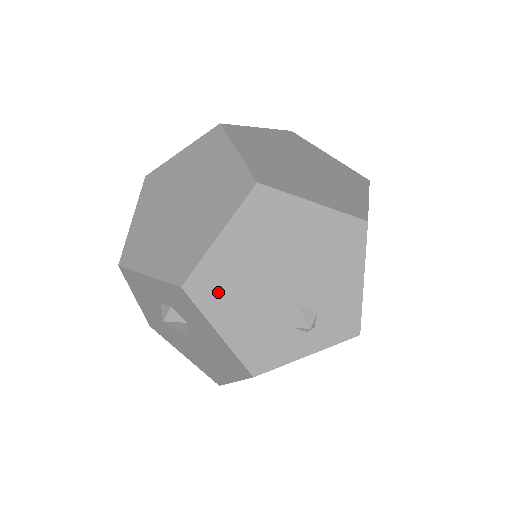
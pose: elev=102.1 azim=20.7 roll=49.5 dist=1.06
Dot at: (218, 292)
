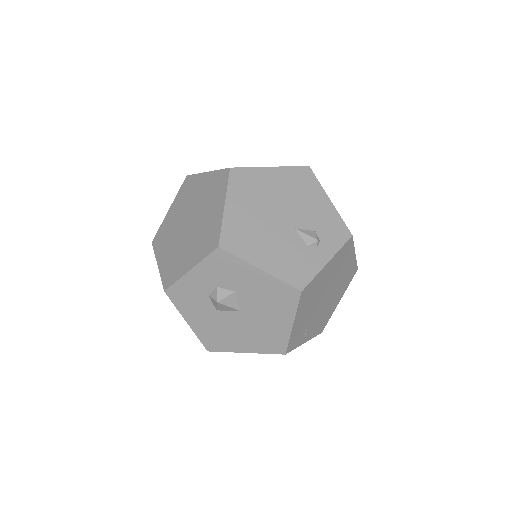
Dot at: (244, 241)
